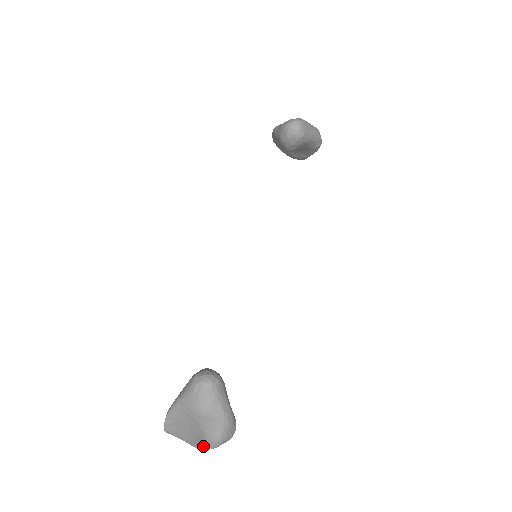
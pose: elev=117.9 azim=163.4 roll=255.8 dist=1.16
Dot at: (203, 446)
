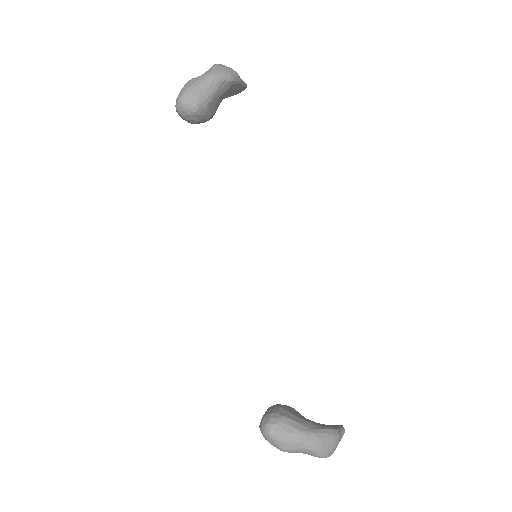
Dot at: occluded
